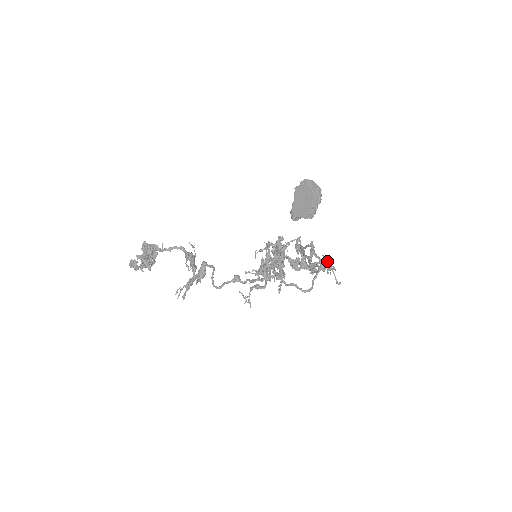
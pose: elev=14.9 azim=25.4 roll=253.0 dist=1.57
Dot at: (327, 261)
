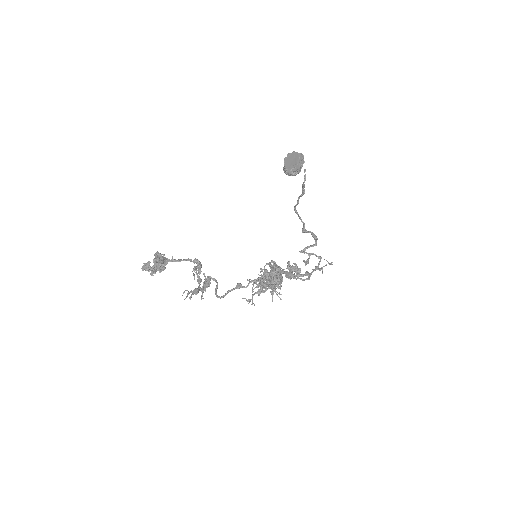
Dot at: occluded
